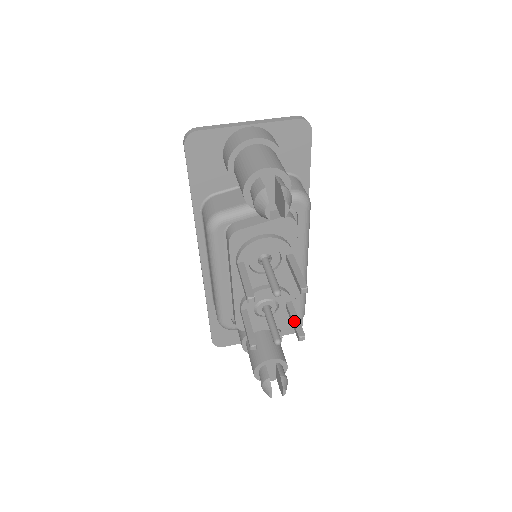
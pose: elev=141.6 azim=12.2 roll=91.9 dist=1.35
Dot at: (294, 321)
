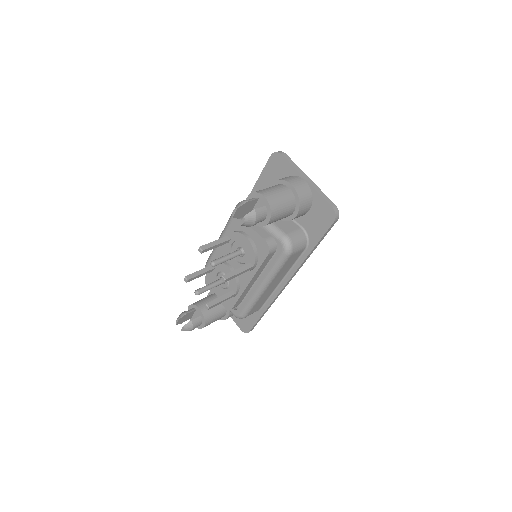
Dot at: (218, 298)
